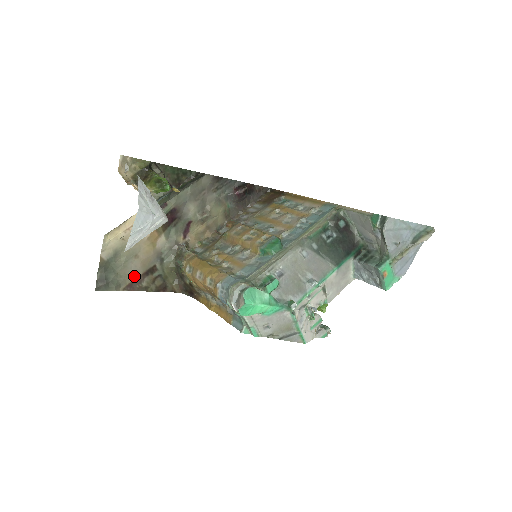
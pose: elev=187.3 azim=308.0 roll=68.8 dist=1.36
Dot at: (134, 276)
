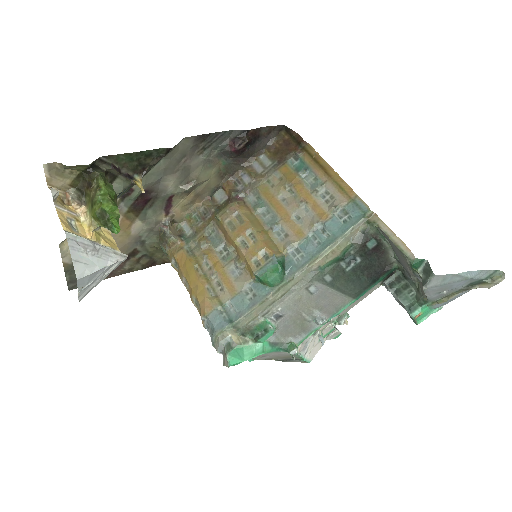
Dot at: occluded
